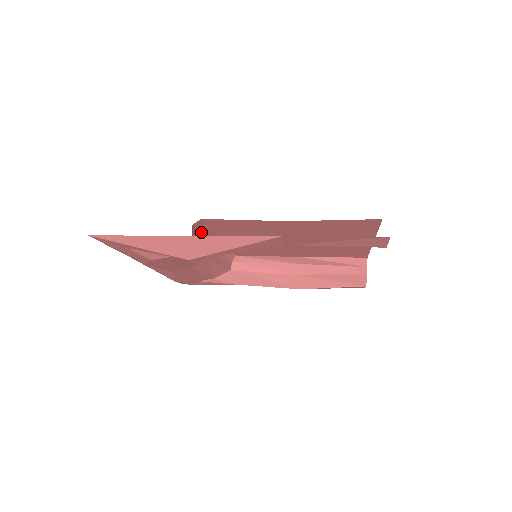
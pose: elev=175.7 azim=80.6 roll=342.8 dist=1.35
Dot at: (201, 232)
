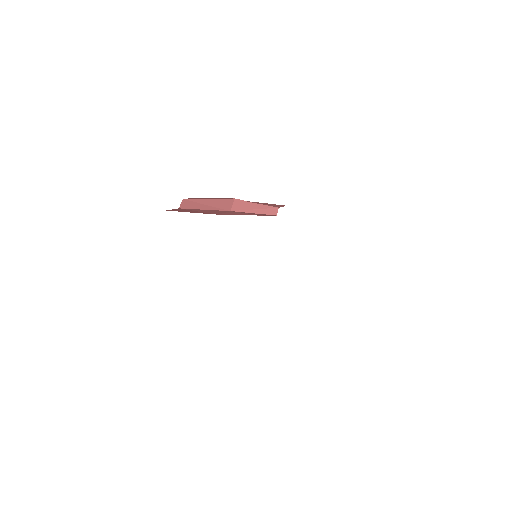
Dot at: occluded
